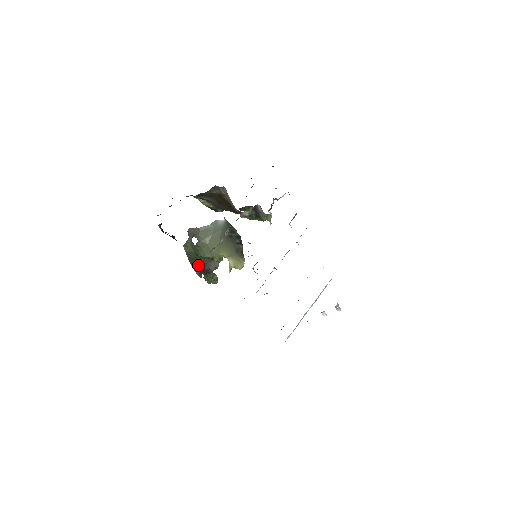
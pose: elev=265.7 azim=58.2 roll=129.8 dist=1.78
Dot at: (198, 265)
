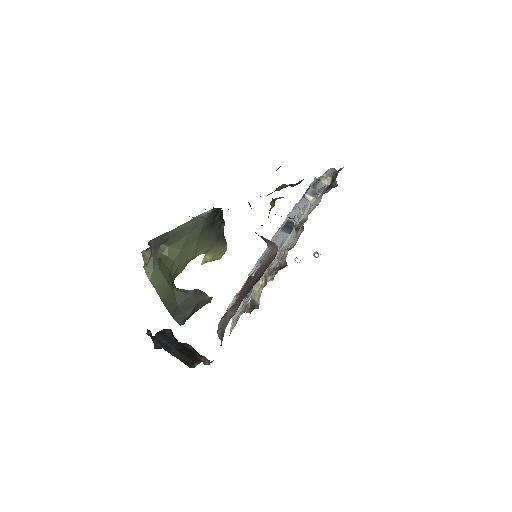
Dot at: (184, 314)
